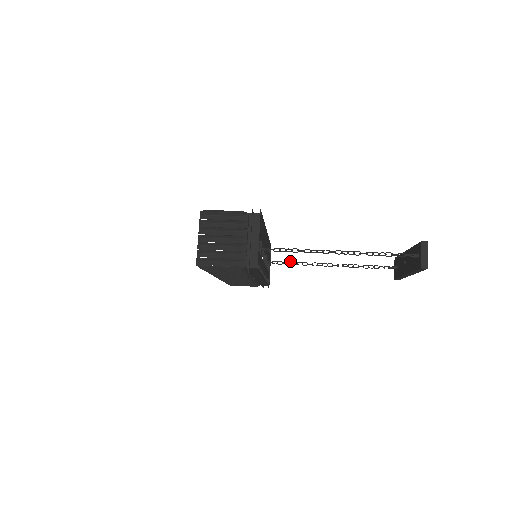
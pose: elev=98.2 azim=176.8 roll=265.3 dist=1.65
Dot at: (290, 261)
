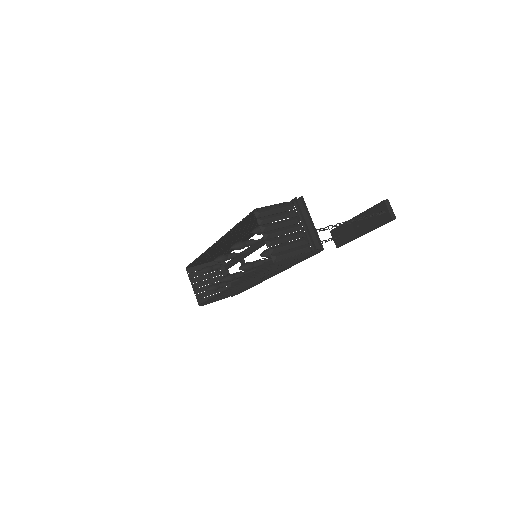
Dot at: (262, 258)
